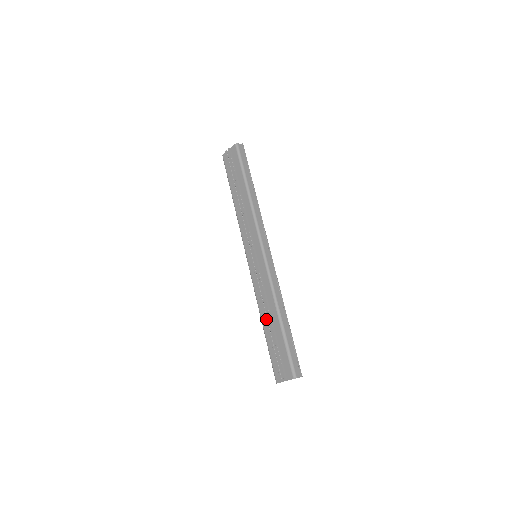
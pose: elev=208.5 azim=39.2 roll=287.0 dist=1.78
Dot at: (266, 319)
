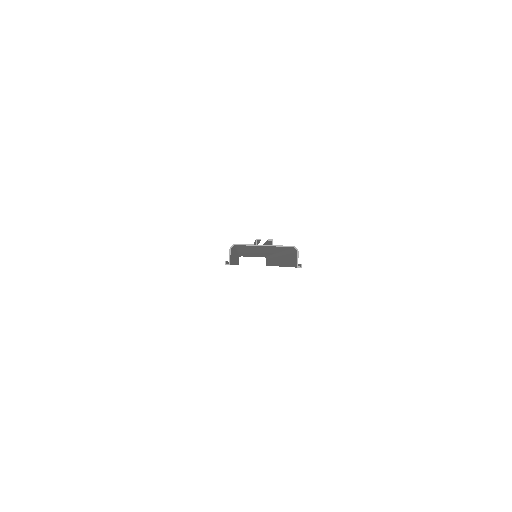
Dot at: occluded
